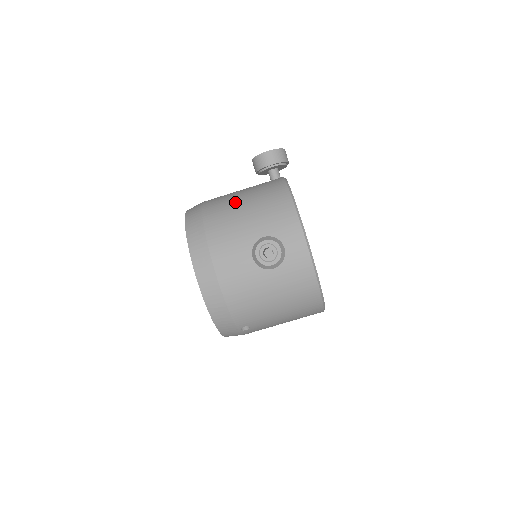
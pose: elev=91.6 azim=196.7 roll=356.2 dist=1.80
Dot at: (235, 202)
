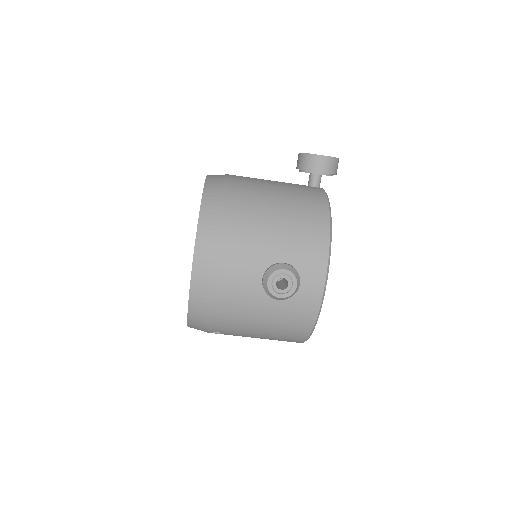
Dot at: (267, 203)
